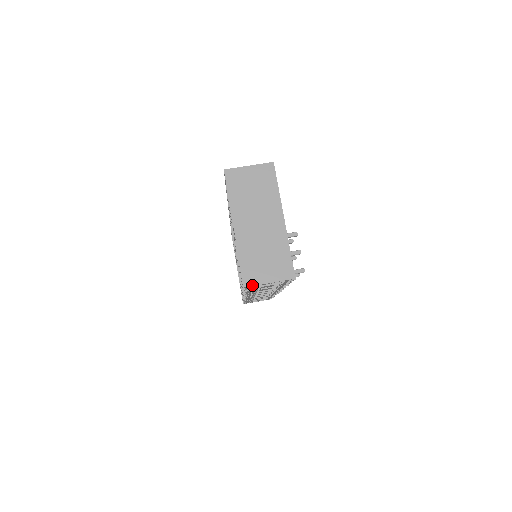
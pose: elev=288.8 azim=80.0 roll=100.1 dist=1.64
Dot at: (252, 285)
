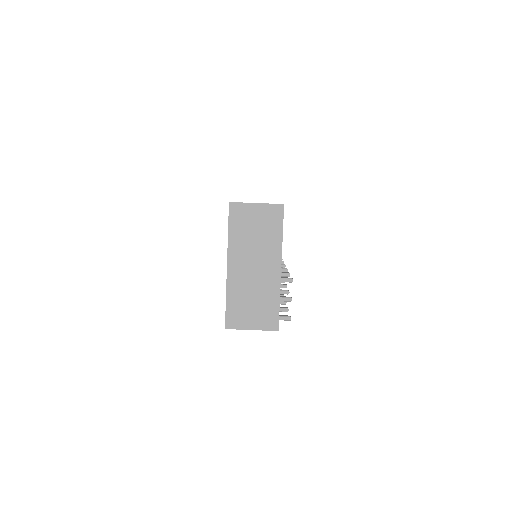
Dot at: (234, 328)
